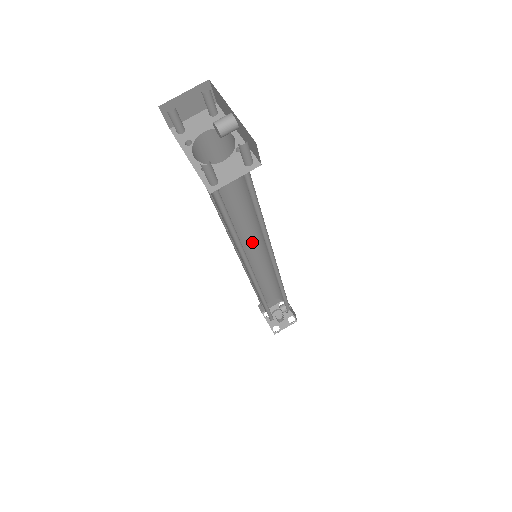
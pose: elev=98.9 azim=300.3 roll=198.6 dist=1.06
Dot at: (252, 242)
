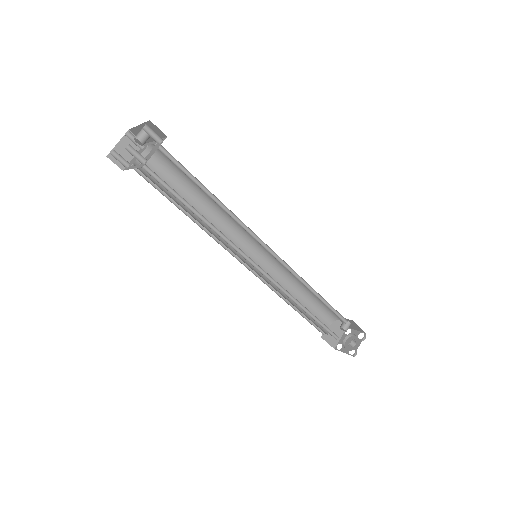
Dot at: (250, 251)
